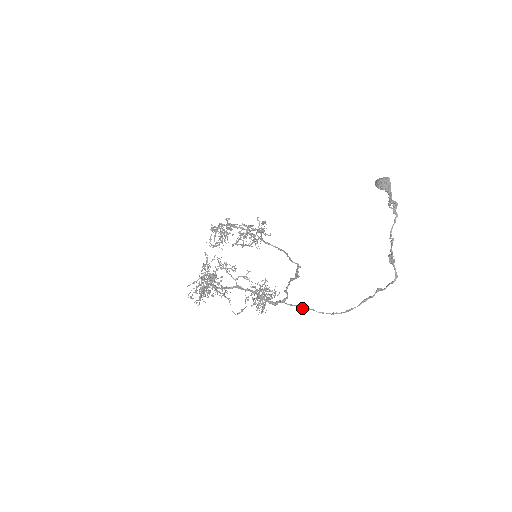
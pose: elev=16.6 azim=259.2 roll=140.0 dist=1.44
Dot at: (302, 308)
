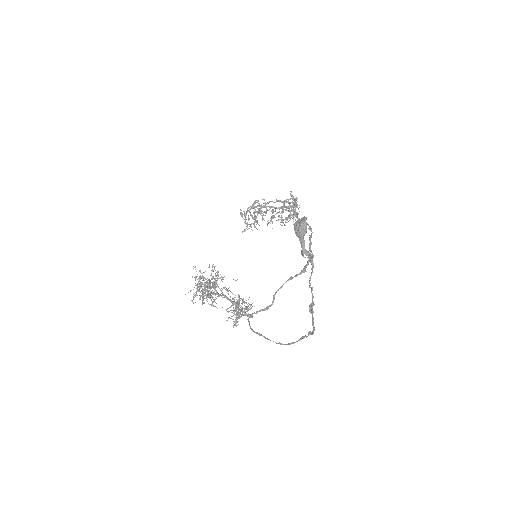
Dot at: occluded
